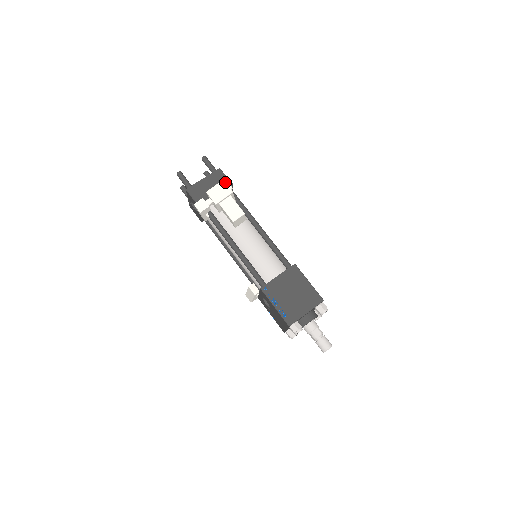
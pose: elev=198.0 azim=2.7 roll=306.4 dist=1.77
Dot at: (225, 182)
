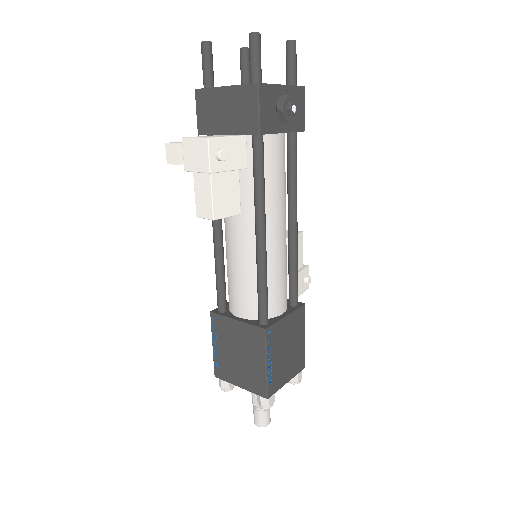
Dot at: (251, 120)
